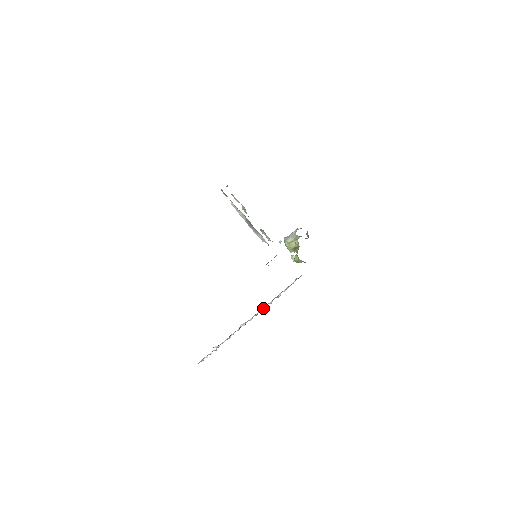
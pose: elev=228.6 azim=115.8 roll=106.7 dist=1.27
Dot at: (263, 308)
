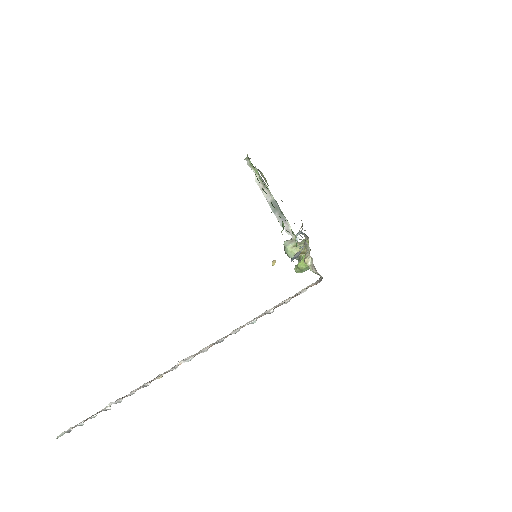
Dot at: (234, 332)
